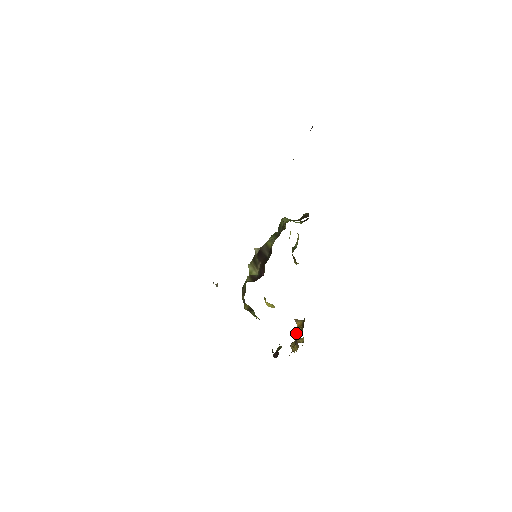
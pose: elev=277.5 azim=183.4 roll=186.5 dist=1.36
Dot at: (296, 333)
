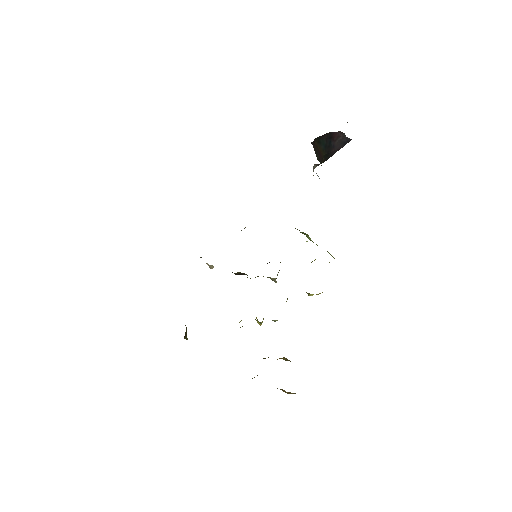
Dot at: occluded
